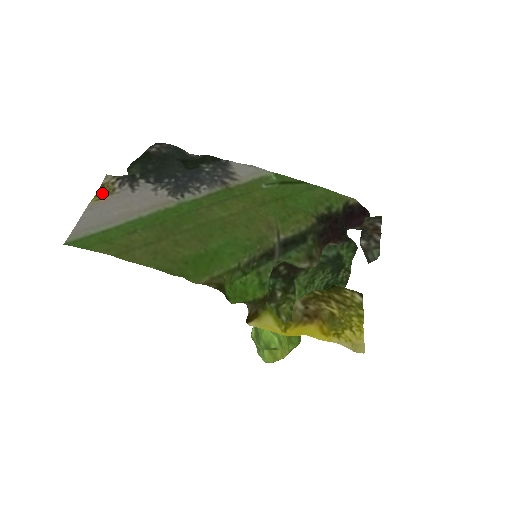
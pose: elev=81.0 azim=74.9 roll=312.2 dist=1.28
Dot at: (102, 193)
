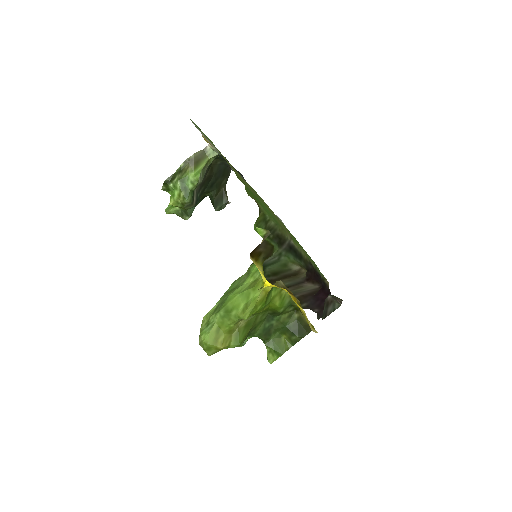
Dot at: (206, 141)
